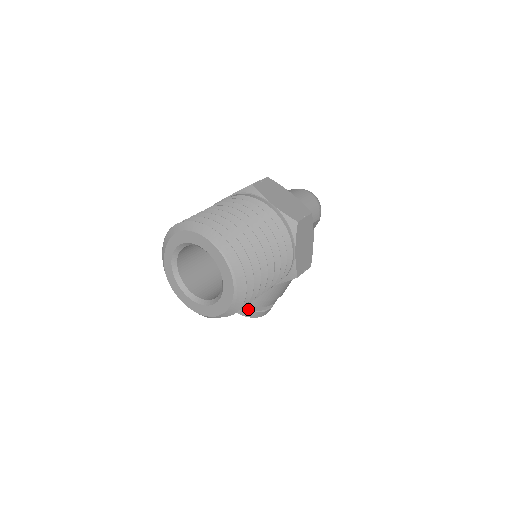
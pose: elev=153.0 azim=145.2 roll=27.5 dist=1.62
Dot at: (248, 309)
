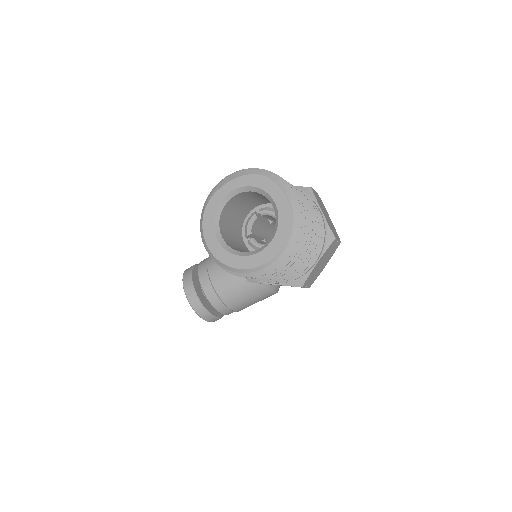
Dot at: (204, 305)
